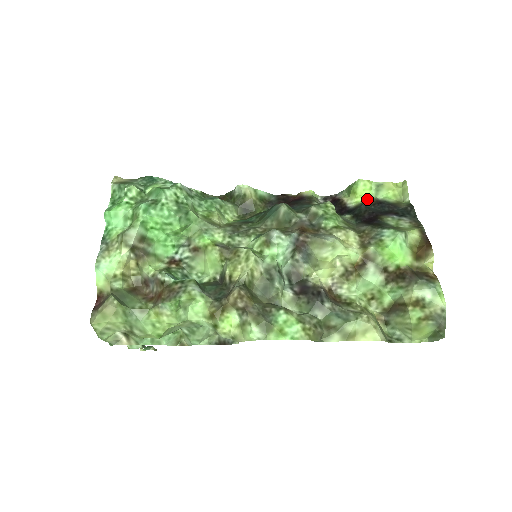
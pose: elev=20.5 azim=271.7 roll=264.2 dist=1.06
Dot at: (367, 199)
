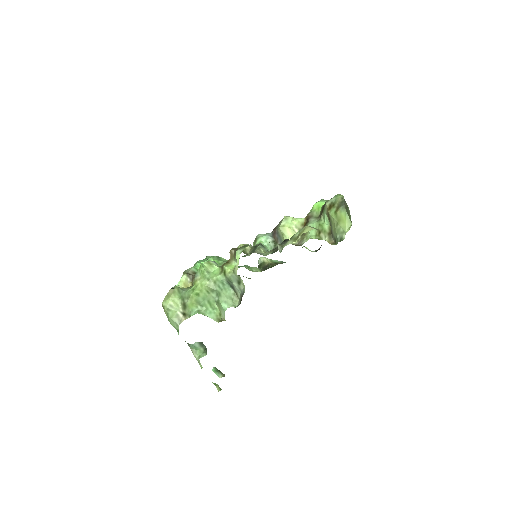
Dot at: occluded
